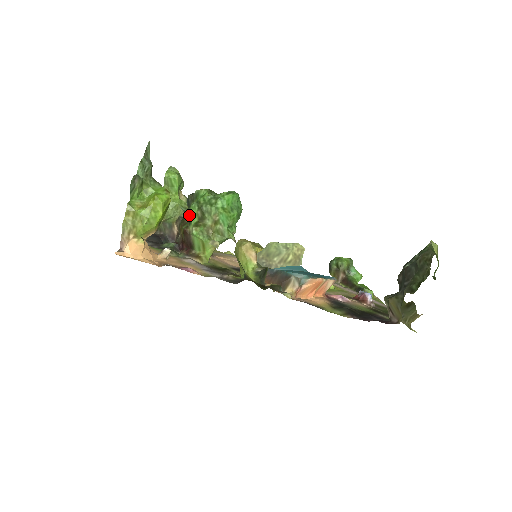
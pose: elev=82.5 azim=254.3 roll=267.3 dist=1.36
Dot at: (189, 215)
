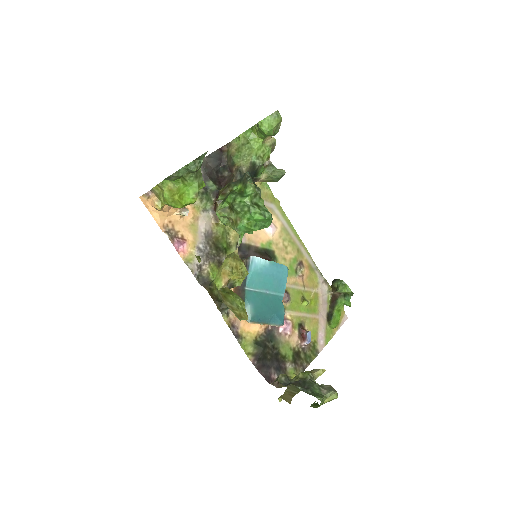
Dot at: (233, 189)
